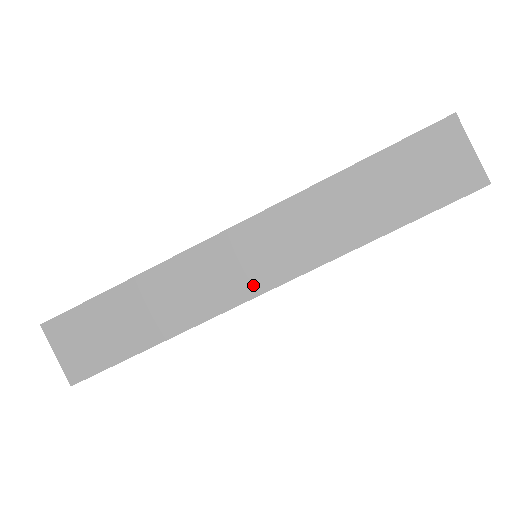
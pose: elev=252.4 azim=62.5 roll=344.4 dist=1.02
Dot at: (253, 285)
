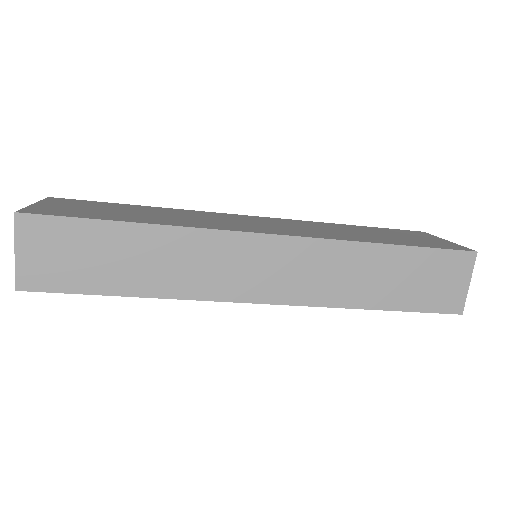
Dot at: (255, 292)
